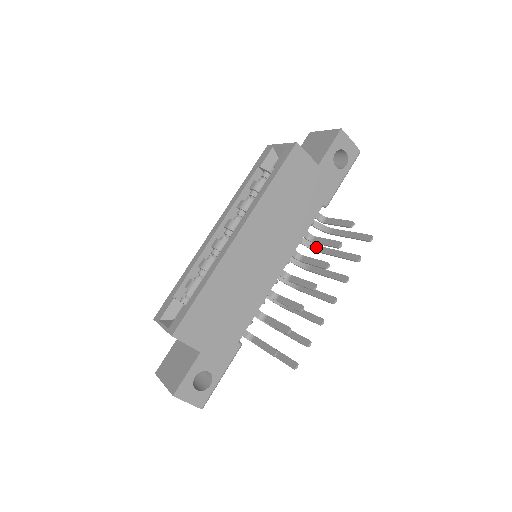
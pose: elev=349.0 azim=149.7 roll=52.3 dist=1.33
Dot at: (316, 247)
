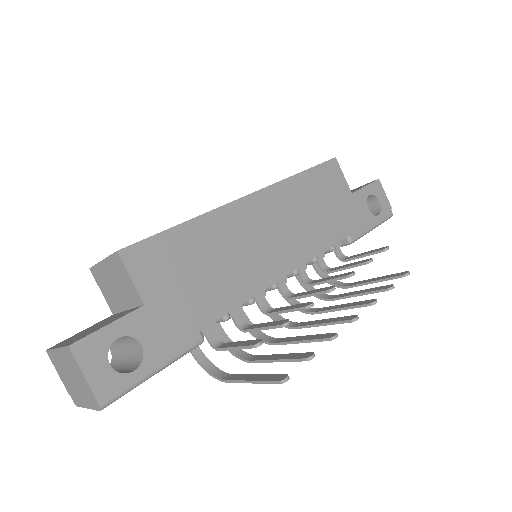
Dot at: (326, 296)
